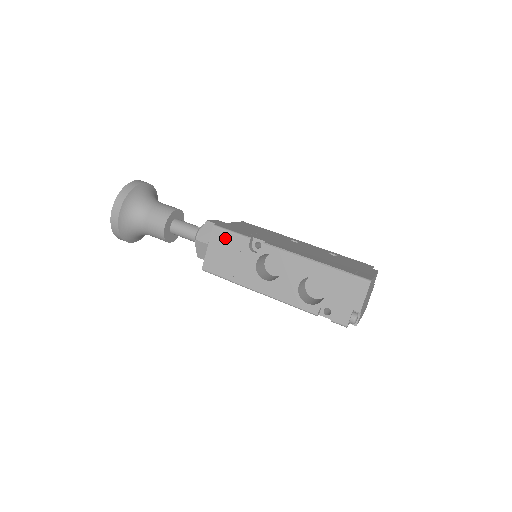
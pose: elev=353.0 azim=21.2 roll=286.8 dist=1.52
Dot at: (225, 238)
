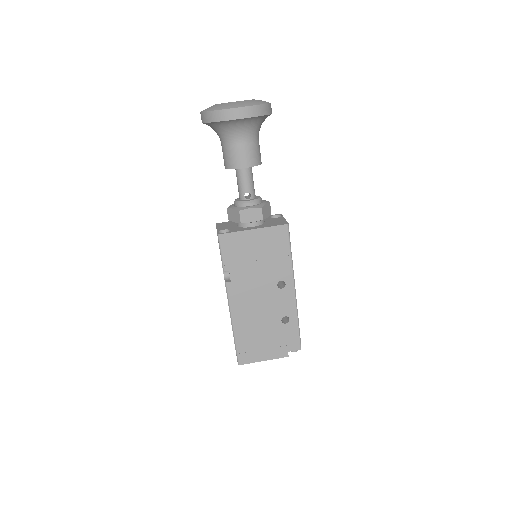
Dot at: occluded
